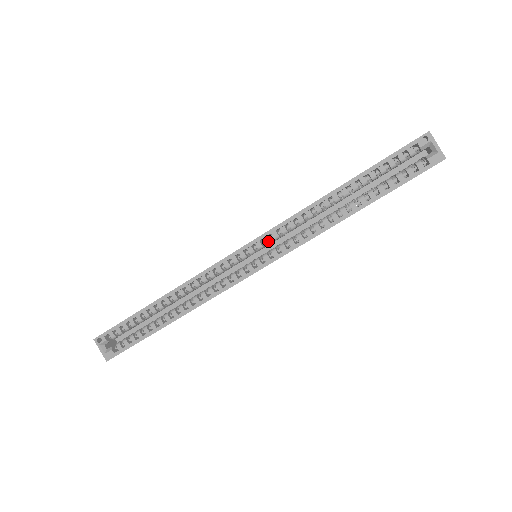
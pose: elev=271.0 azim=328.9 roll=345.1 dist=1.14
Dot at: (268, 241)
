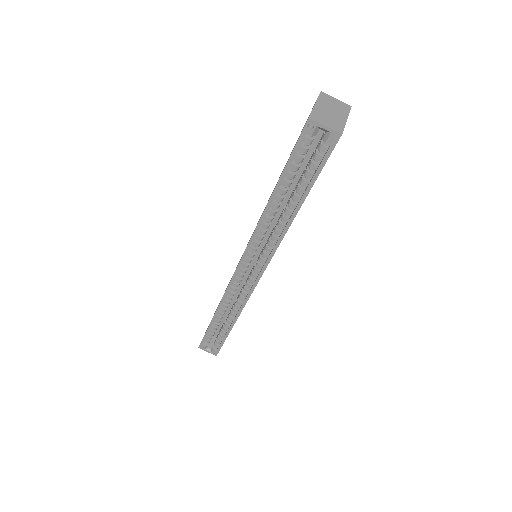
Dot at: (251, 256)
